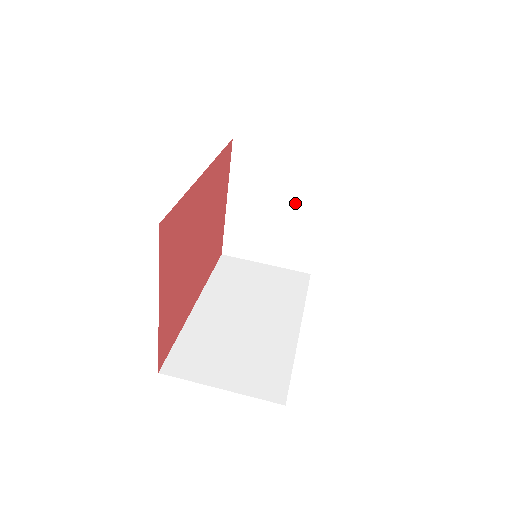
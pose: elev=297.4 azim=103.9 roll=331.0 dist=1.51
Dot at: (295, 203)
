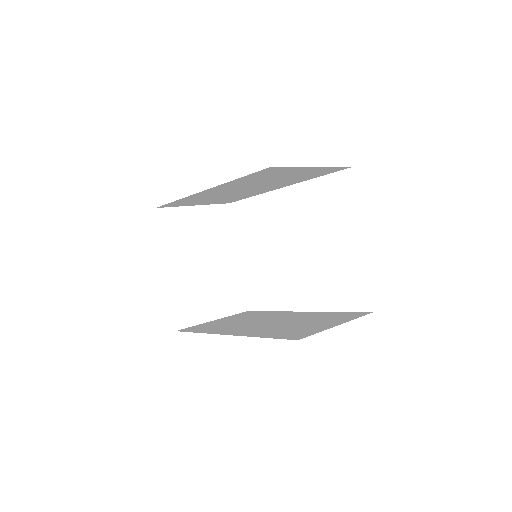
Dot at: (216, 250)
